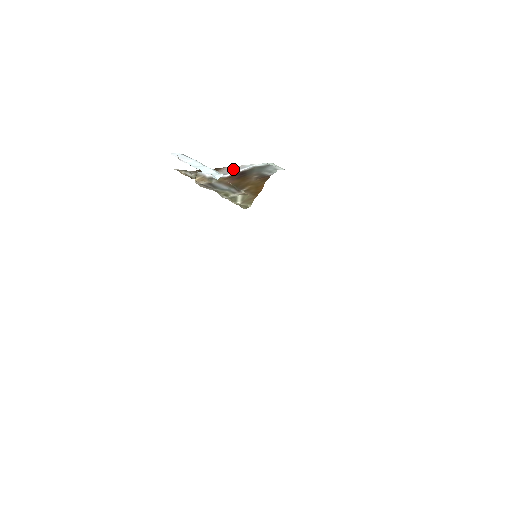
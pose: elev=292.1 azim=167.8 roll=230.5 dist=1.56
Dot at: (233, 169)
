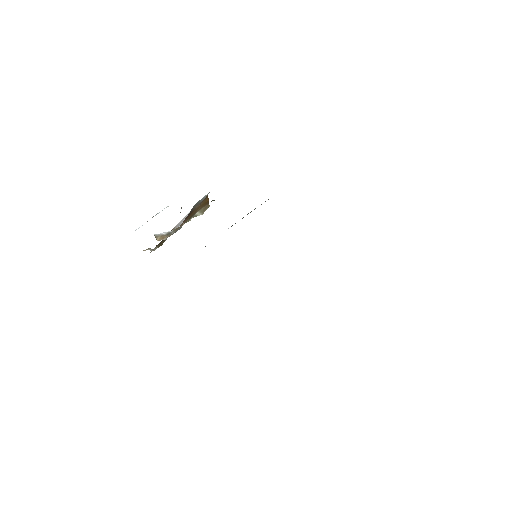
Dot at: (180, 222)
